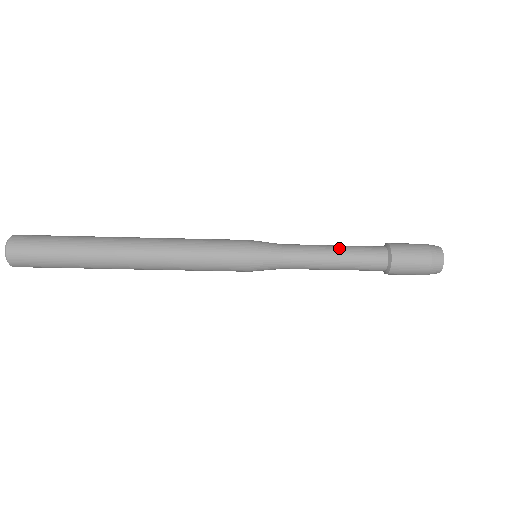
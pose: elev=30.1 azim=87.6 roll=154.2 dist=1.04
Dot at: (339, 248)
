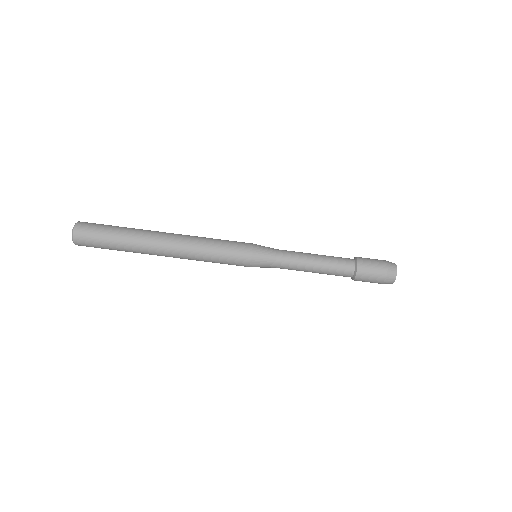
Dot at: occluded
